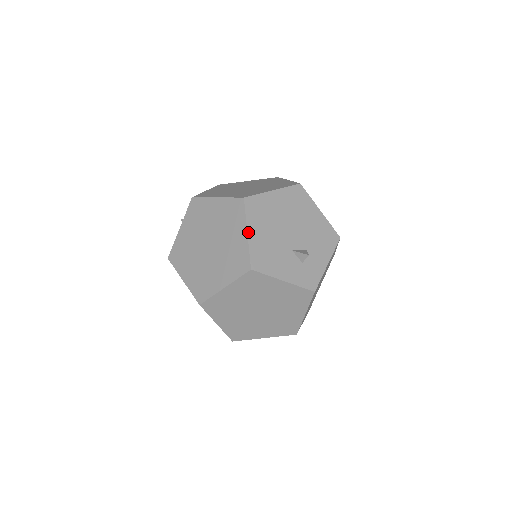
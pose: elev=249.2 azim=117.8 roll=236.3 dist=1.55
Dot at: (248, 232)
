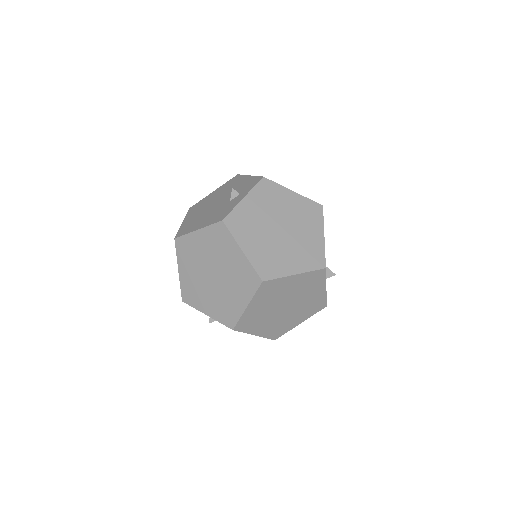
Dot at: occluded
